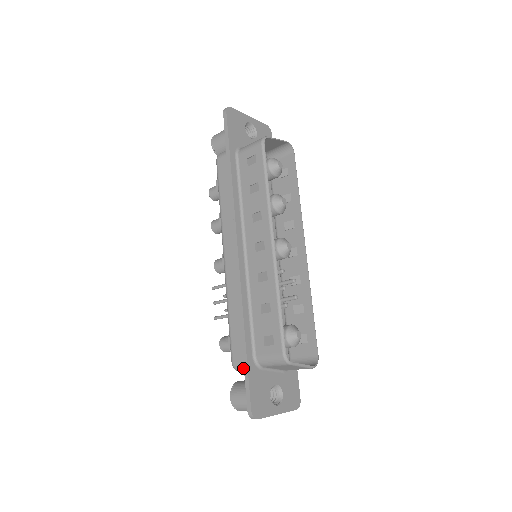
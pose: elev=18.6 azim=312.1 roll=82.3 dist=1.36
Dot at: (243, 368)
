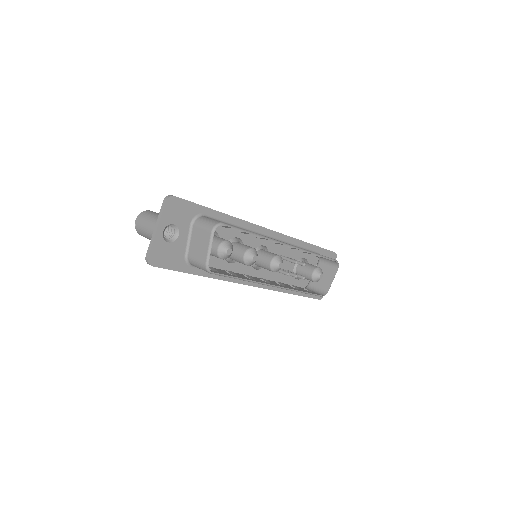
Dot at: occluded
